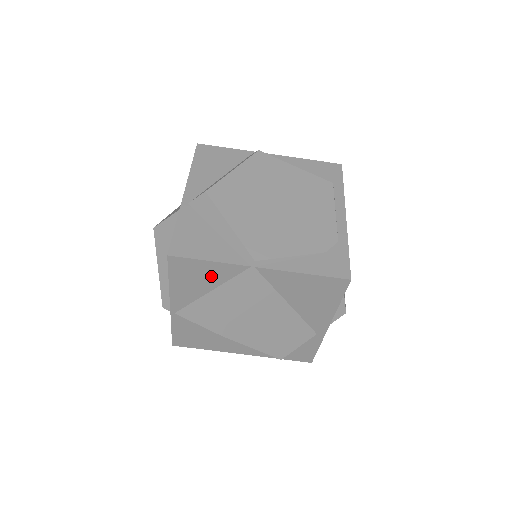
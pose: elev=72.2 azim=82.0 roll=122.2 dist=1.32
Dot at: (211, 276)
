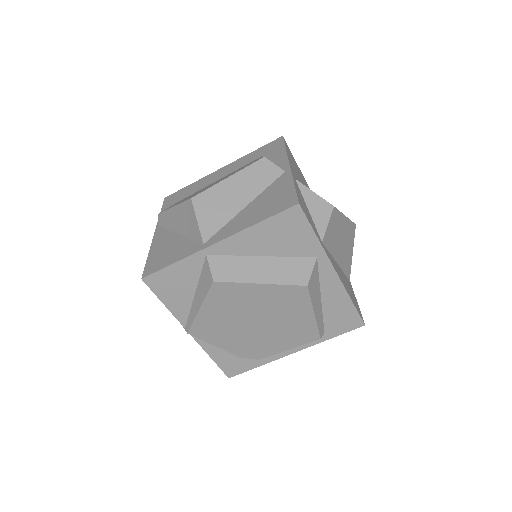
Dot at: occluded
